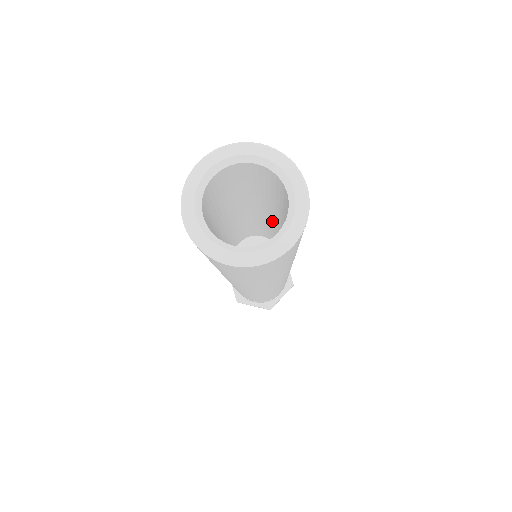
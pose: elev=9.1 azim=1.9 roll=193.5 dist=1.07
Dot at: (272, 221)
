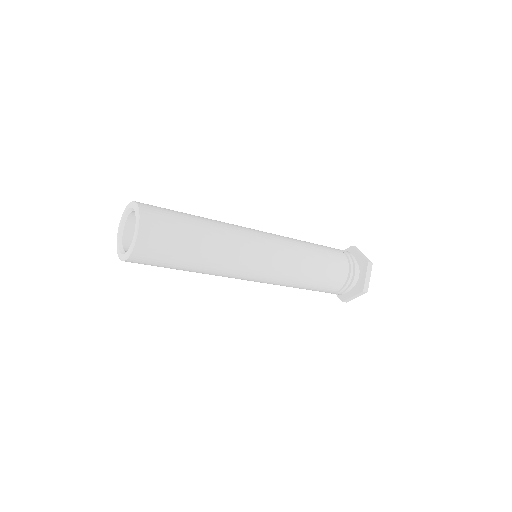
Dot at: occluded
